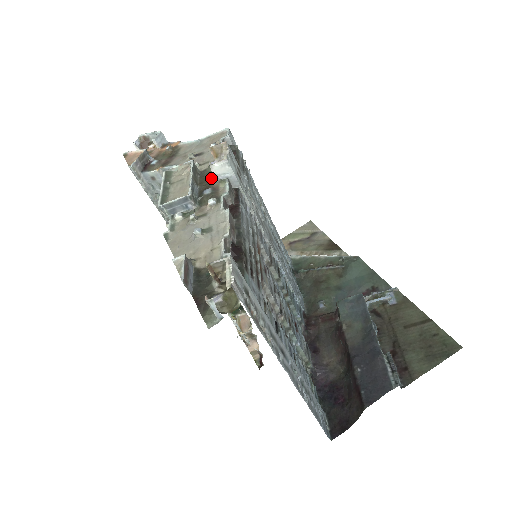
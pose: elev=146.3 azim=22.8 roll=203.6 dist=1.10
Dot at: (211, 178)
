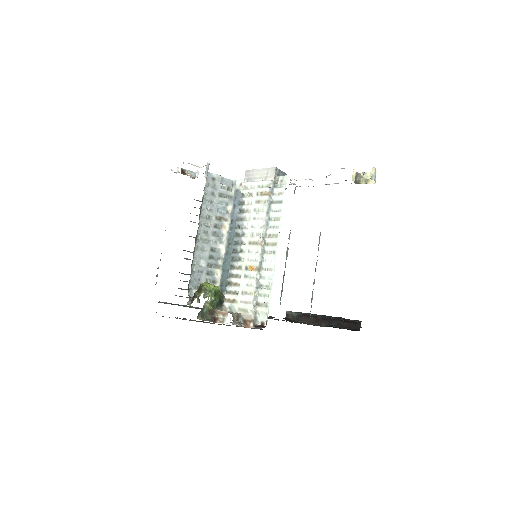
Dot at: occluded
